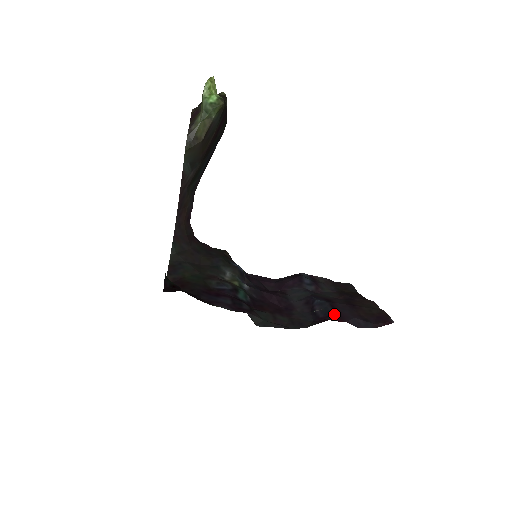
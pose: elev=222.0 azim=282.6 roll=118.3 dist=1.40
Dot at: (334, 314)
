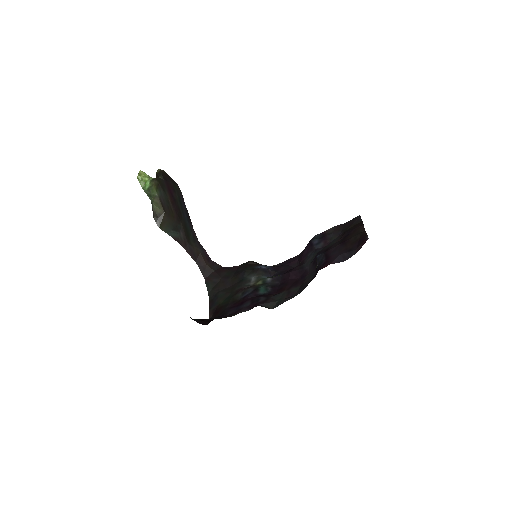
Dot at: (324, 262)
